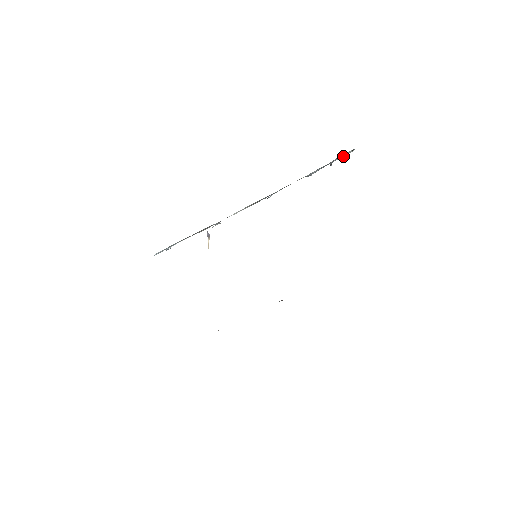
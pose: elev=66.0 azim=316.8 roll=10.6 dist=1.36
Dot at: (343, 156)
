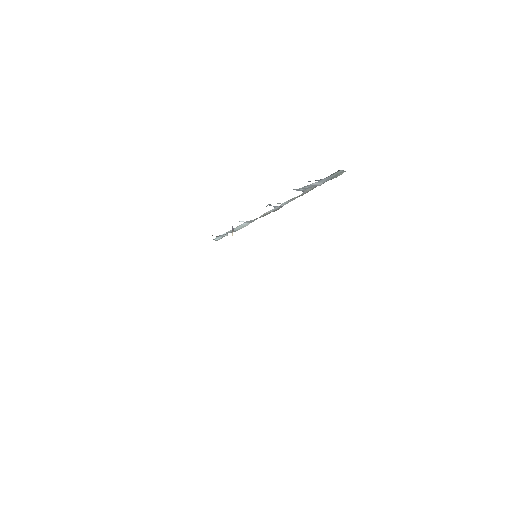
Dot at: (330, 175)
